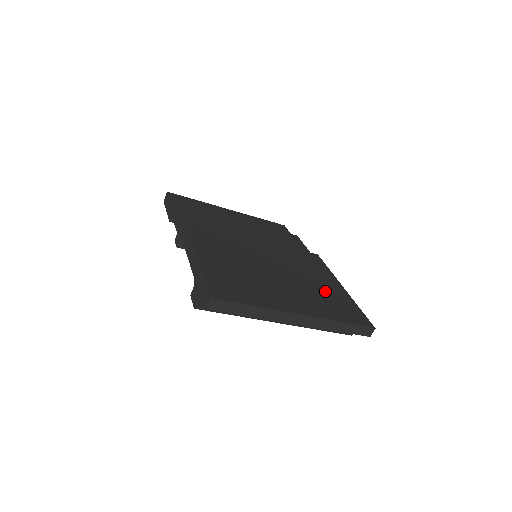
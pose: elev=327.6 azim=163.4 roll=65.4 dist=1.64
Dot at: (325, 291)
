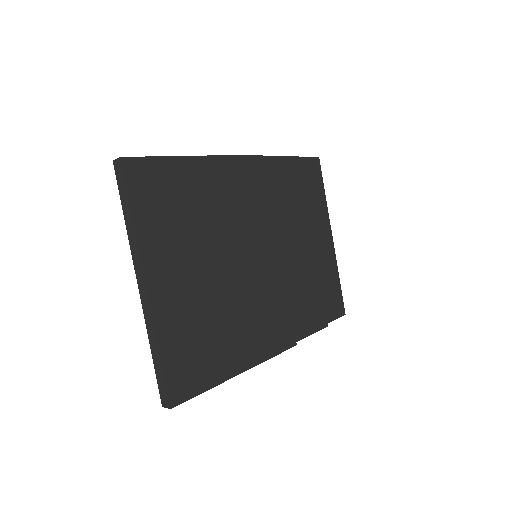
Dot at: (218, 338)
